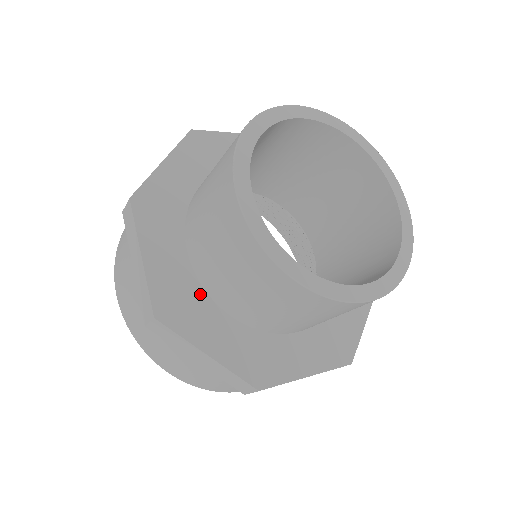
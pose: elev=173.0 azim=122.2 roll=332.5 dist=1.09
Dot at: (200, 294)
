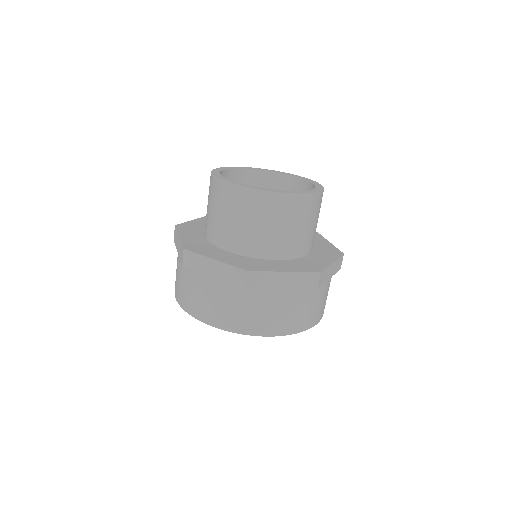
Dot at: (212, 246)
